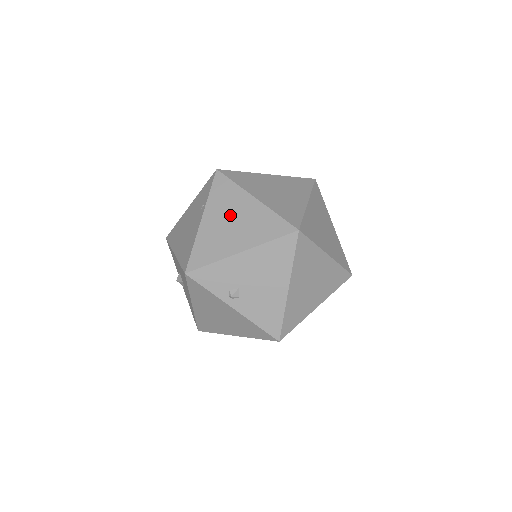
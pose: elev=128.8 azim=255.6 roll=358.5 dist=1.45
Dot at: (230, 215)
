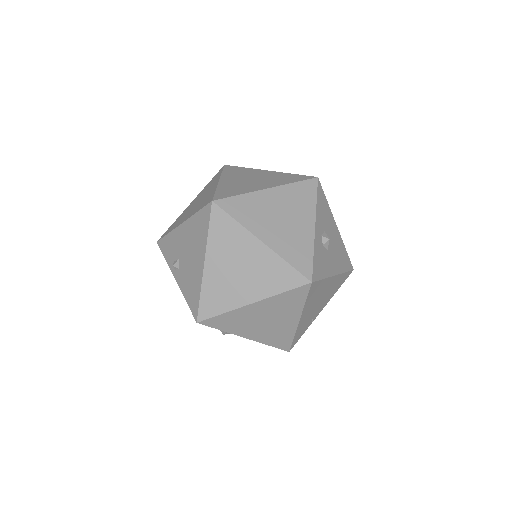
Dot at: (201, 197)
